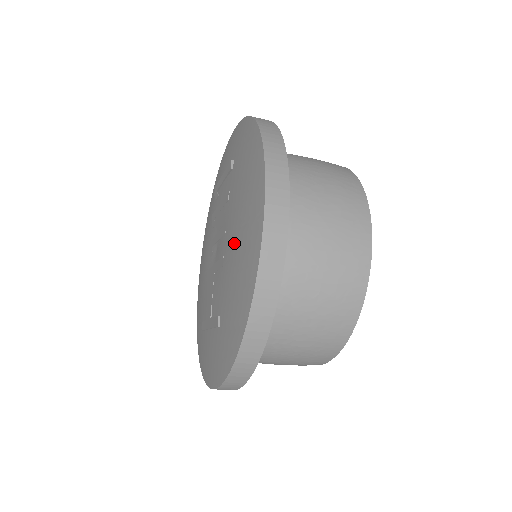
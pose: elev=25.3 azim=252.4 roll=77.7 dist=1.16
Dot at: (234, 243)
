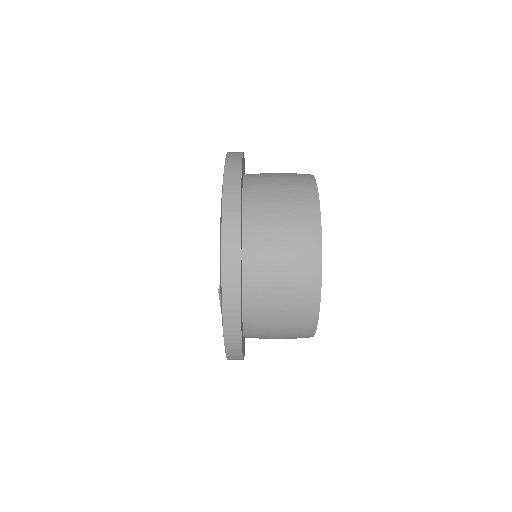
Dot at: occluded
